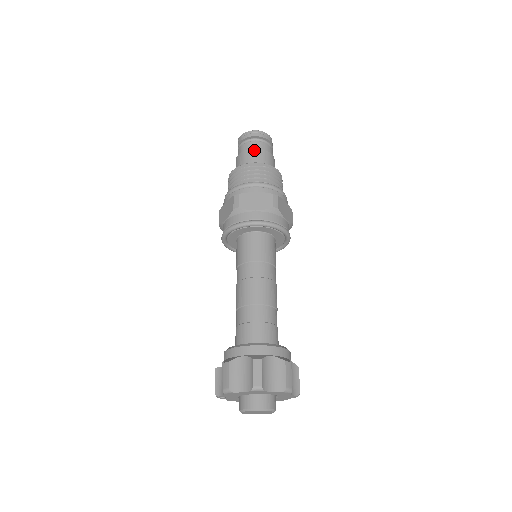
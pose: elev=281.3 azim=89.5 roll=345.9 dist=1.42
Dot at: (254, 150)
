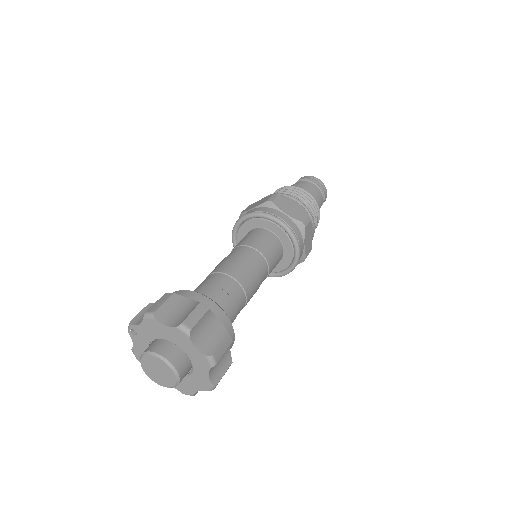
Dot at: (310, 187)
